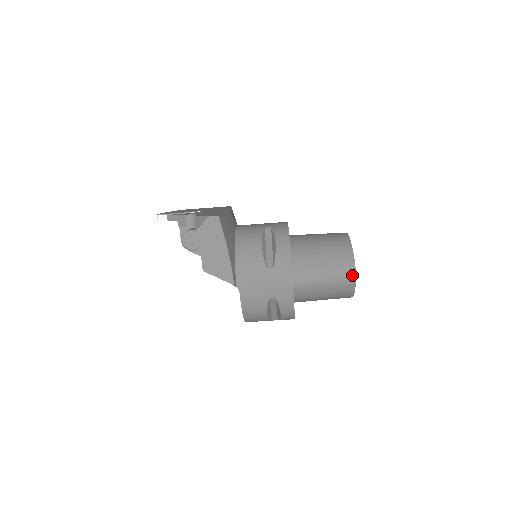
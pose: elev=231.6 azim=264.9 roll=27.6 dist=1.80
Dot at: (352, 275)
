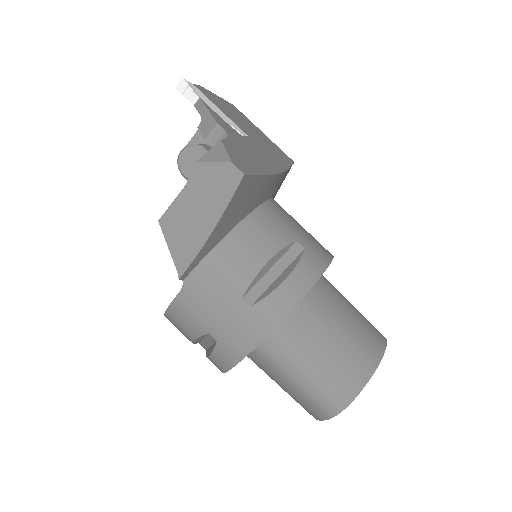
Dot at: (336, 408)
